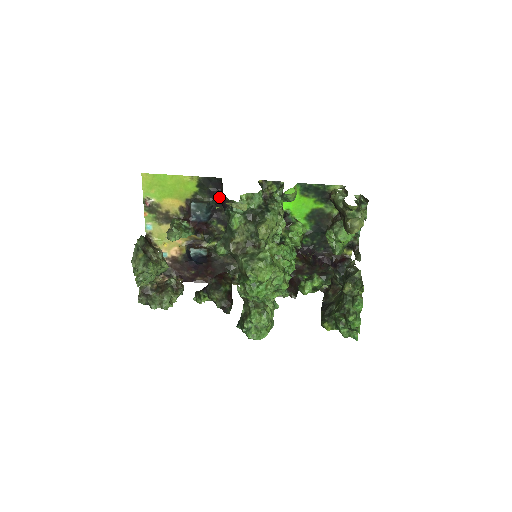
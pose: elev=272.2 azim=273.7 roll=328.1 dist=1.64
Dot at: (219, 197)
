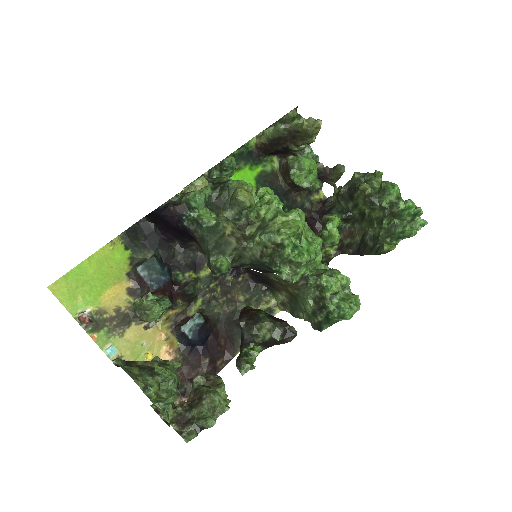
Dot at: (167, 202)
